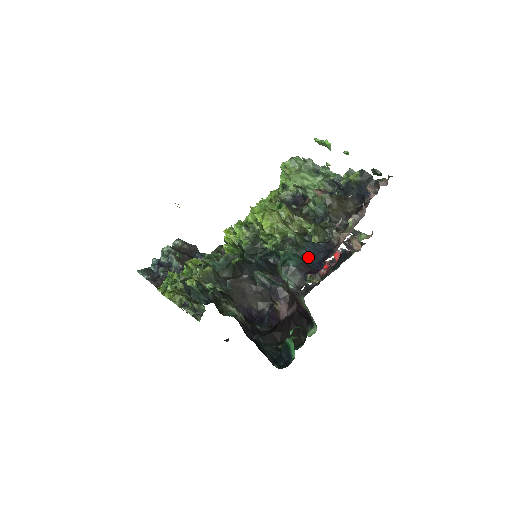
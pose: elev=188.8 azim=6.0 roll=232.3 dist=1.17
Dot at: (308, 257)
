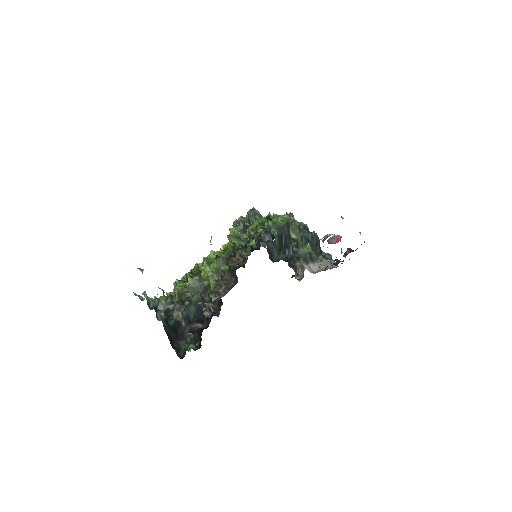
Dot at: (195, 311)
